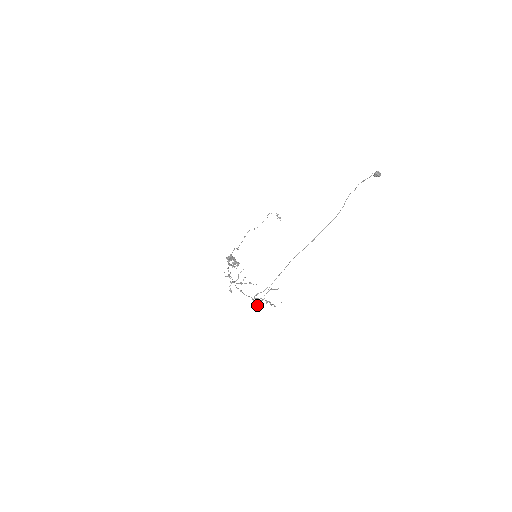
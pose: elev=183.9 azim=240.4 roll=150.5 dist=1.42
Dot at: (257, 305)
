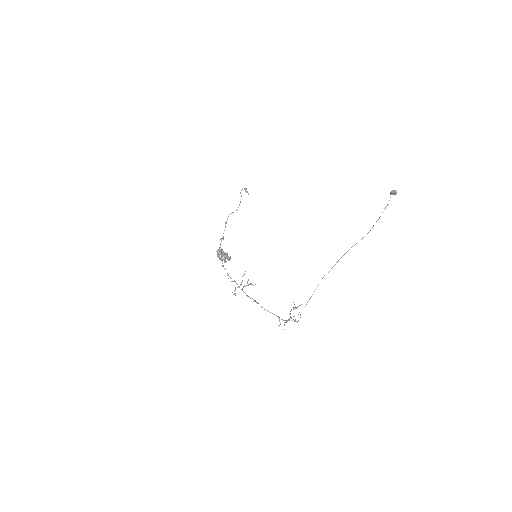
Dot at: occluded
